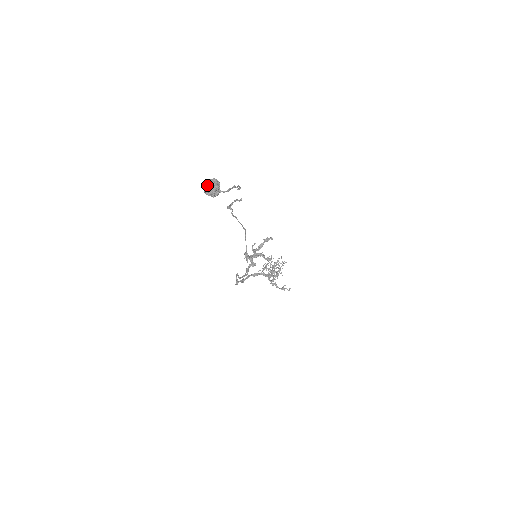
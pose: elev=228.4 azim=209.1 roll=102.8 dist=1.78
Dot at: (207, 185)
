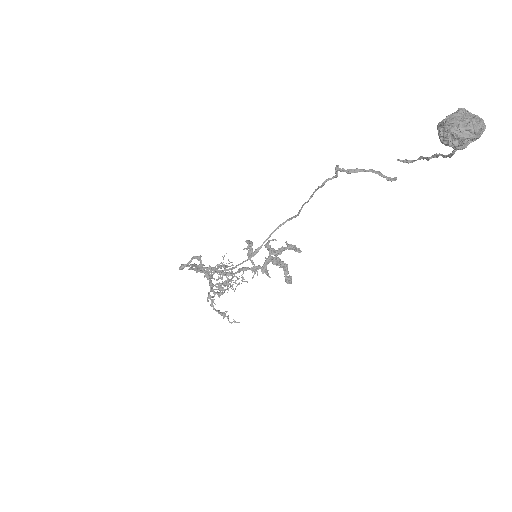
Dot at: (464, 115)
